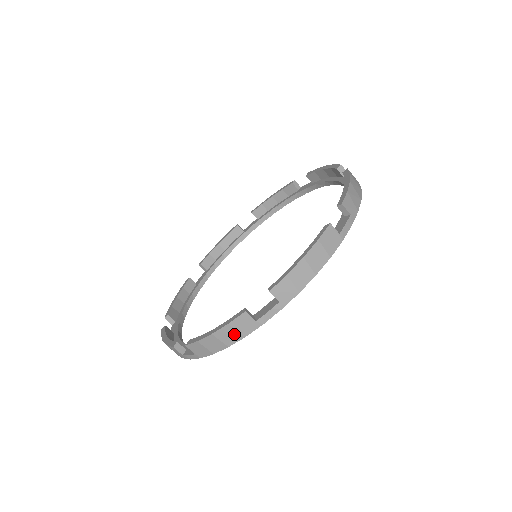
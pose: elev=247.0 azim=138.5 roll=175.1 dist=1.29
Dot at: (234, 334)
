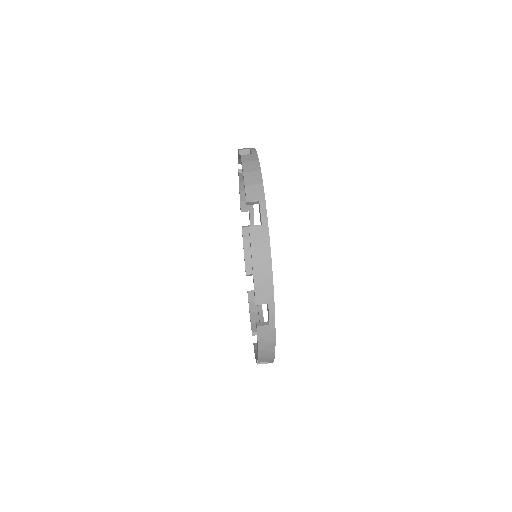
Dot at: (252, 164)
